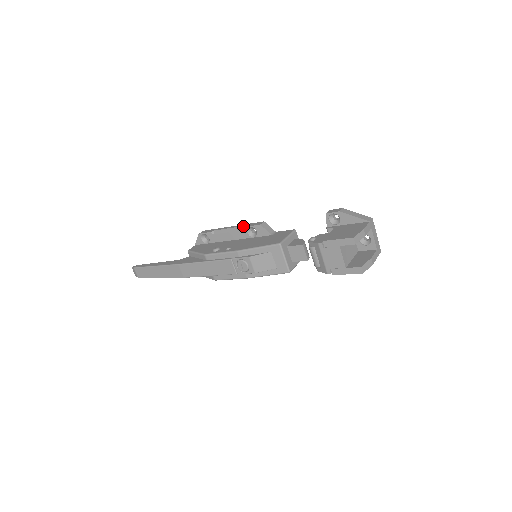
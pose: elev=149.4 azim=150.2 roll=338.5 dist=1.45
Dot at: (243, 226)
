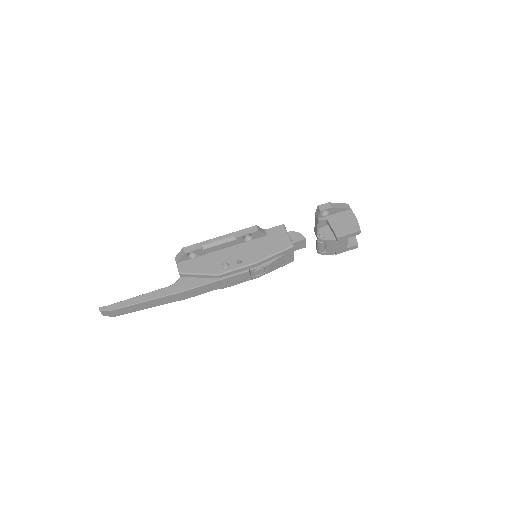
Dot at: (238, 235)
